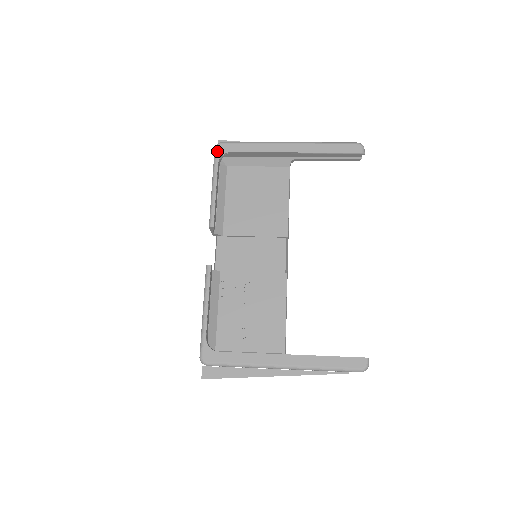
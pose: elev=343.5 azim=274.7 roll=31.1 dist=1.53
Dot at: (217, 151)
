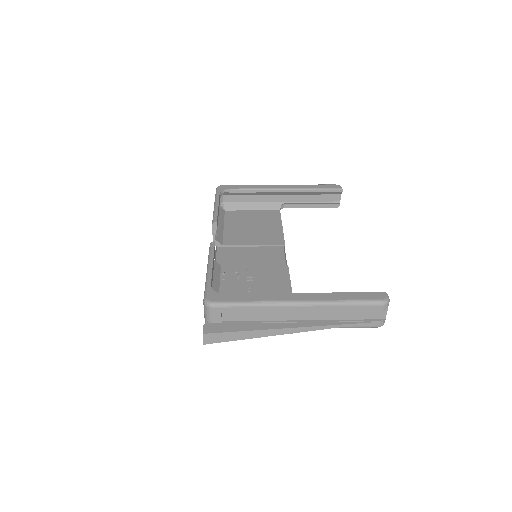
Dot at: (219, 188)
